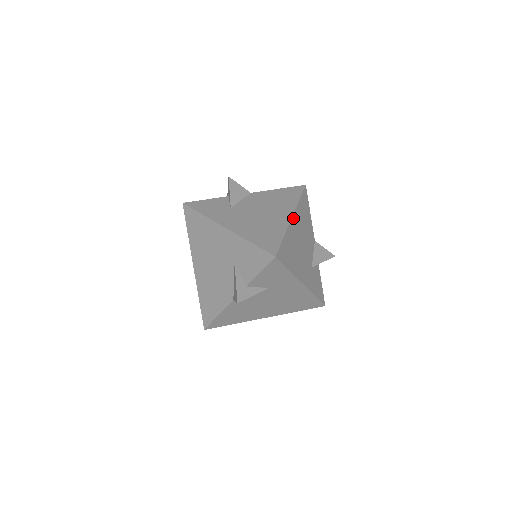
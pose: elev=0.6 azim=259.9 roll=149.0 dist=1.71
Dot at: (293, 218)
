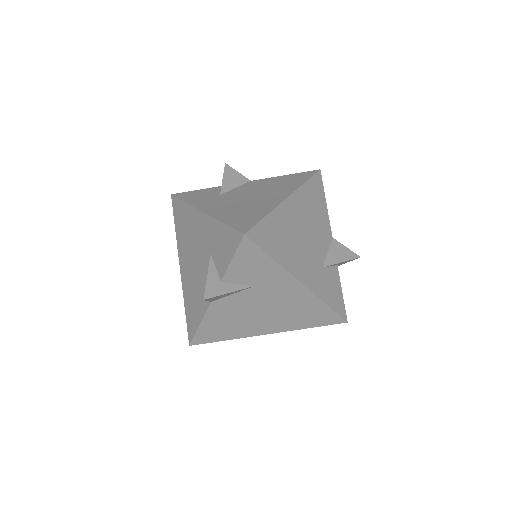
Dot at: (289, 199)
